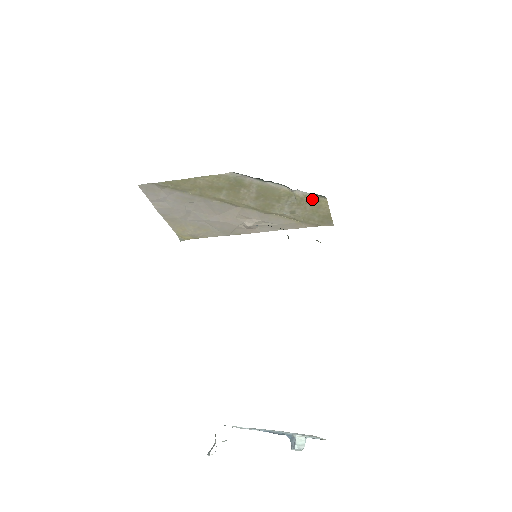
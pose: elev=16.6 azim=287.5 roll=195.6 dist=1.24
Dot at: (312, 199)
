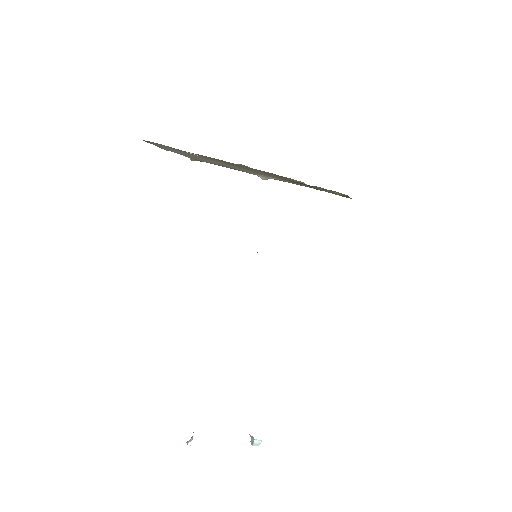
Dot at: (331, 190)
